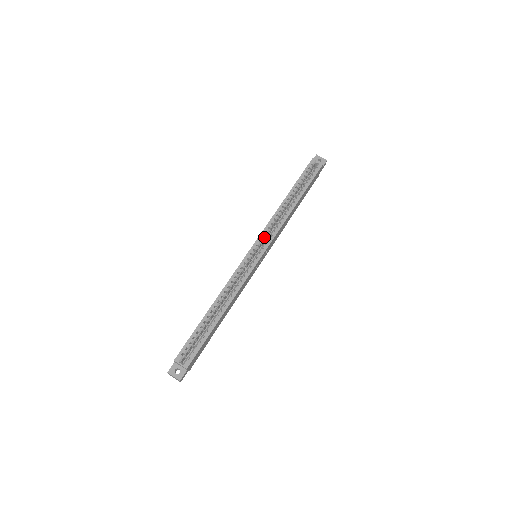
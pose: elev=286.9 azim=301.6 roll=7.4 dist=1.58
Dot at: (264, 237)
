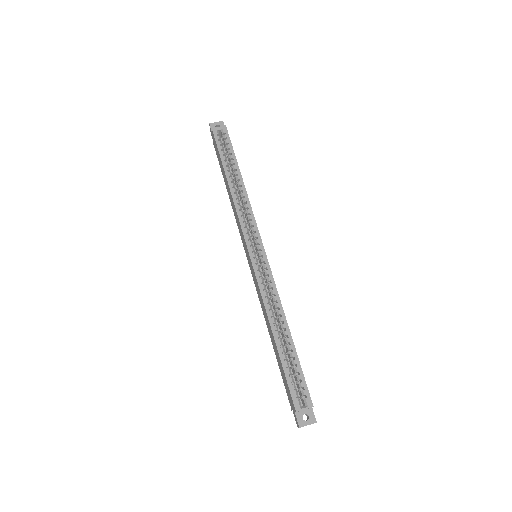
Dot at: (248, 233)
